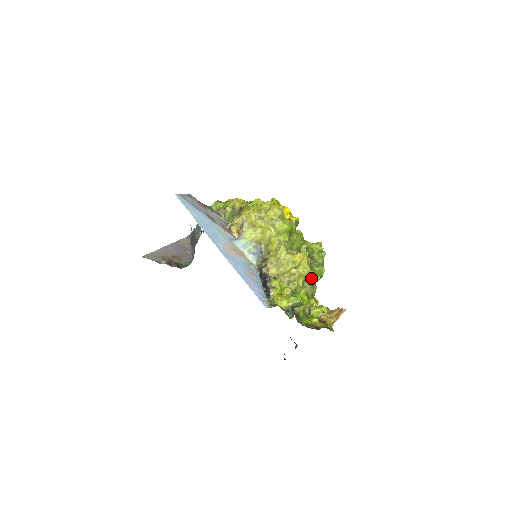
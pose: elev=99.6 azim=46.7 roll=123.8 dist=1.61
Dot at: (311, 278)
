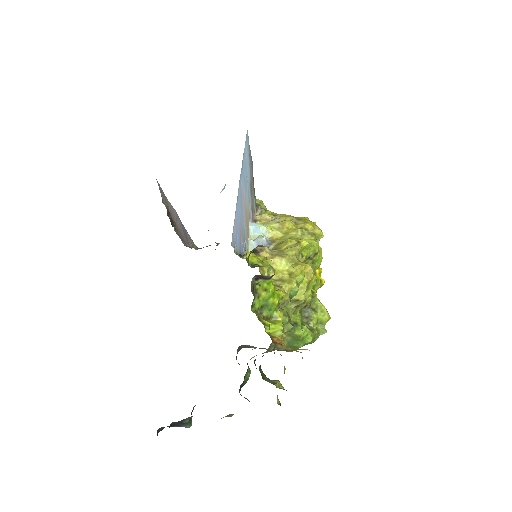
Dot at: (292, 322)
